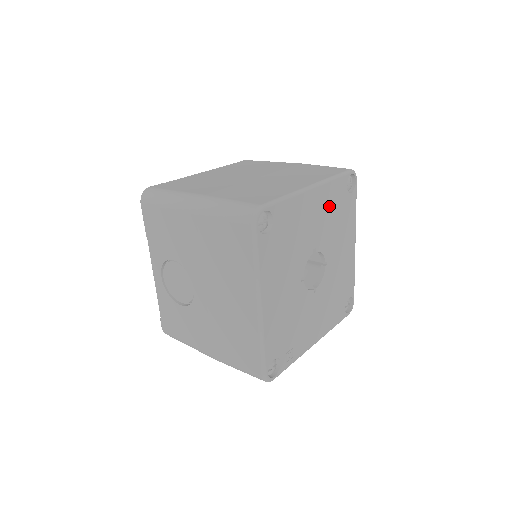
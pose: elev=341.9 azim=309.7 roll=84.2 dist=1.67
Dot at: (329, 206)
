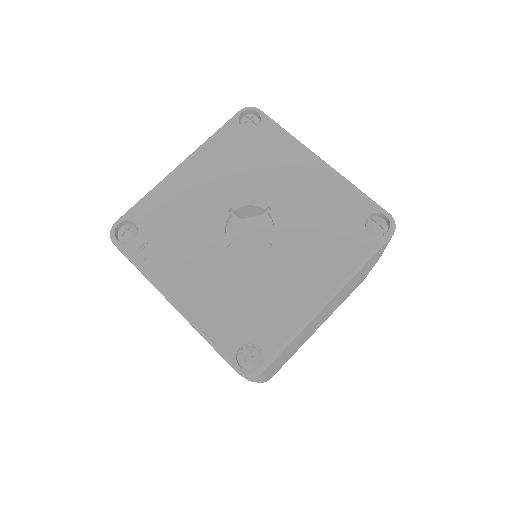
Dot at: (325, 200)
